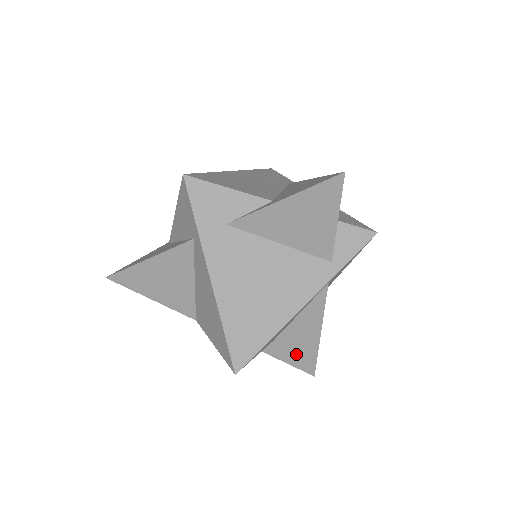
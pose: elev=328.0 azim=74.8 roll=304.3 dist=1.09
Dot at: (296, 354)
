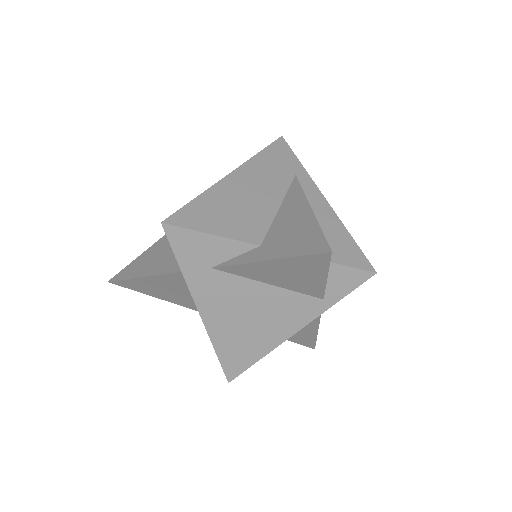
Dot at: (296, 338)
